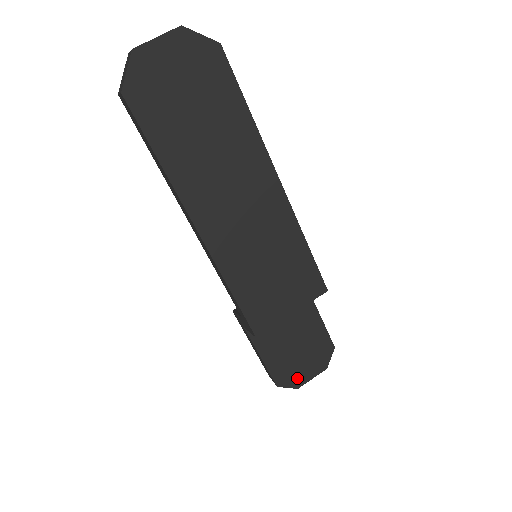
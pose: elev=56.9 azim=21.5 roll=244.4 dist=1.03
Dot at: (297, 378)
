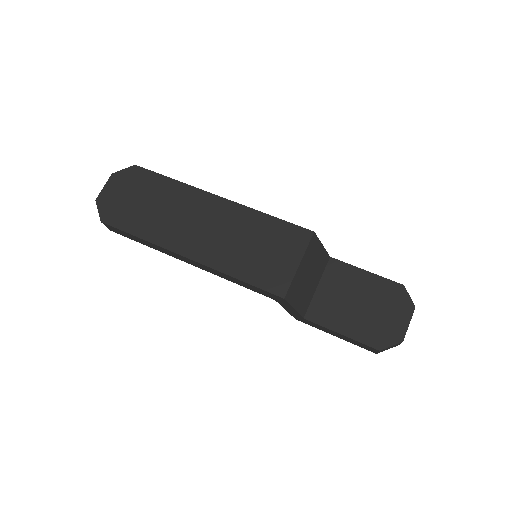
Dot at: (392, 332)
